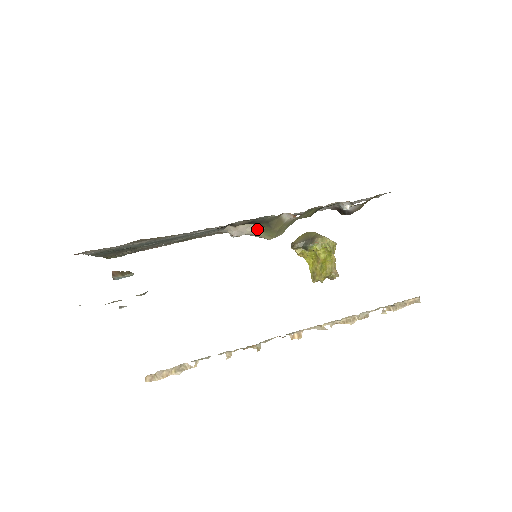
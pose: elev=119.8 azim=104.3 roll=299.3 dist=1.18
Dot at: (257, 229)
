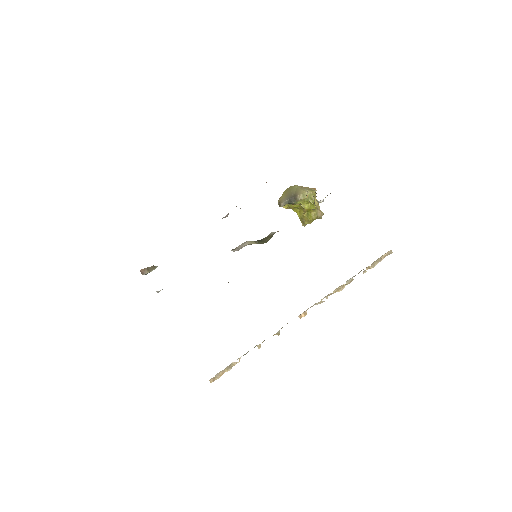
Dot at: (252, 242)
